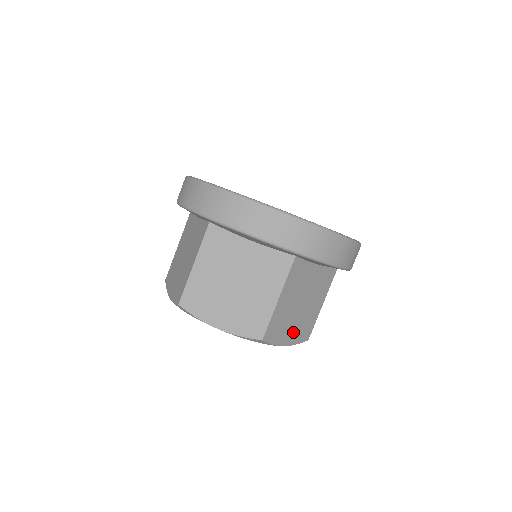
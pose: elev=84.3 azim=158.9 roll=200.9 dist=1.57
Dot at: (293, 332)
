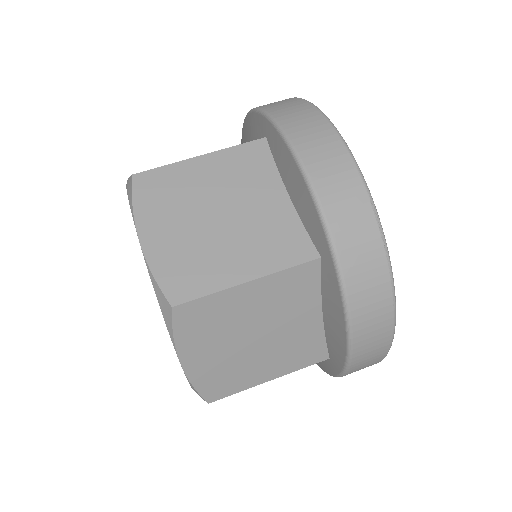
Dot at: (169, 241)
